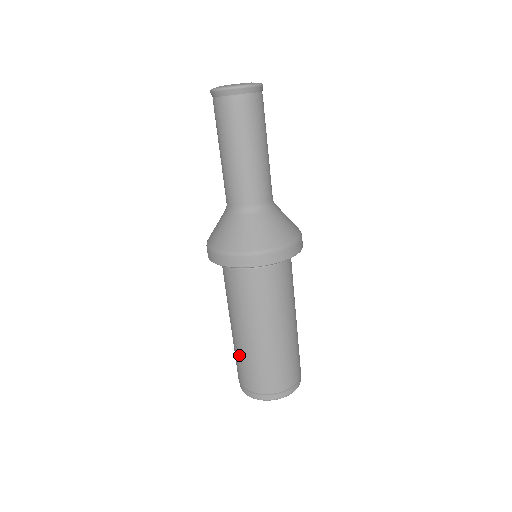
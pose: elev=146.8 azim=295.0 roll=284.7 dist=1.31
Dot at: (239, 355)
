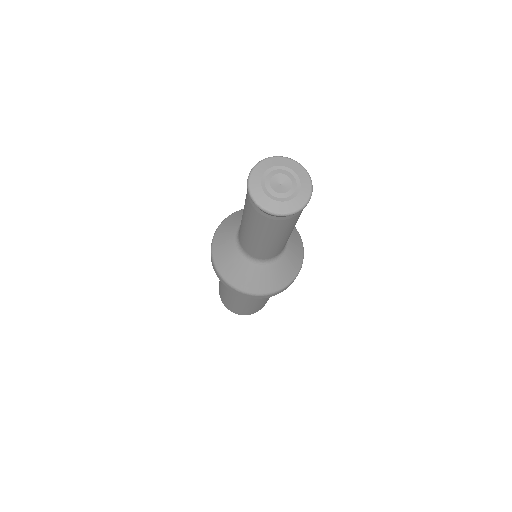
Dot at: (237, 306)
